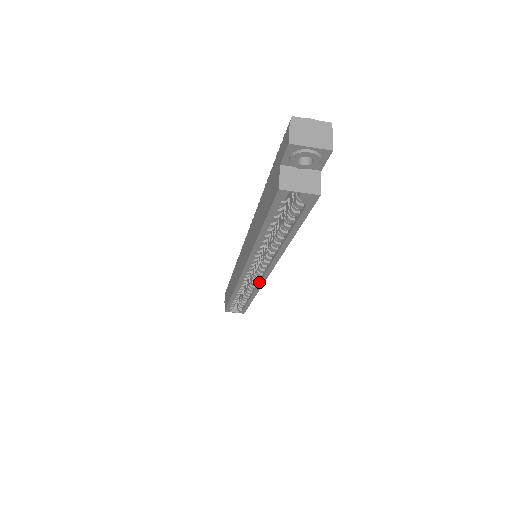
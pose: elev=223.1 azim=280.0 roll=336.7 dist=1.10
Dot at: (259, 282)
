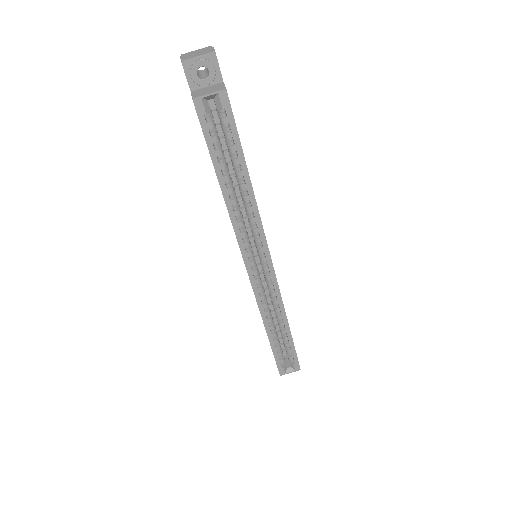
Dot at: (272, 282)
